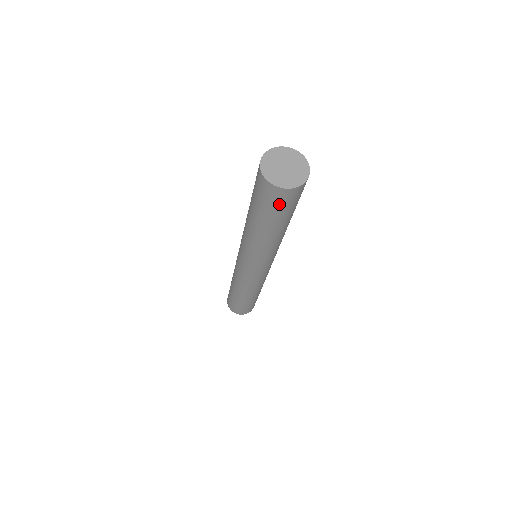
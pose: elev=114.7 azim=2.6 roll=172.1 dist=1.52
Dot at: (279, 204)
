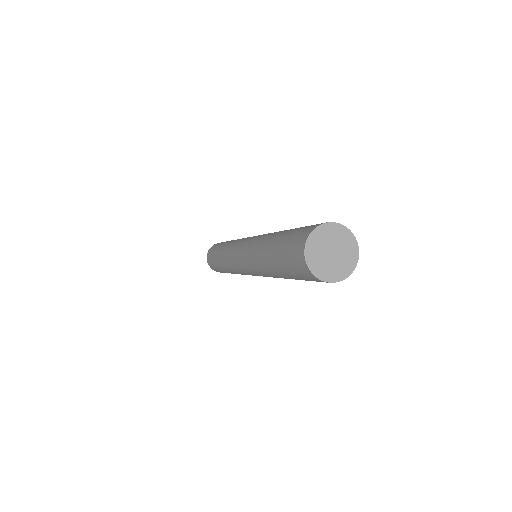
Dot at: occluded
